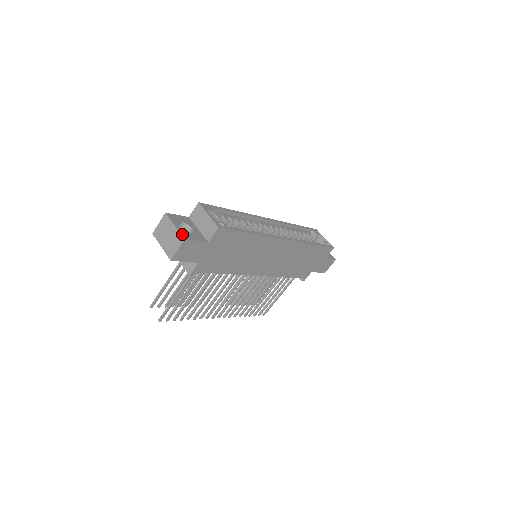
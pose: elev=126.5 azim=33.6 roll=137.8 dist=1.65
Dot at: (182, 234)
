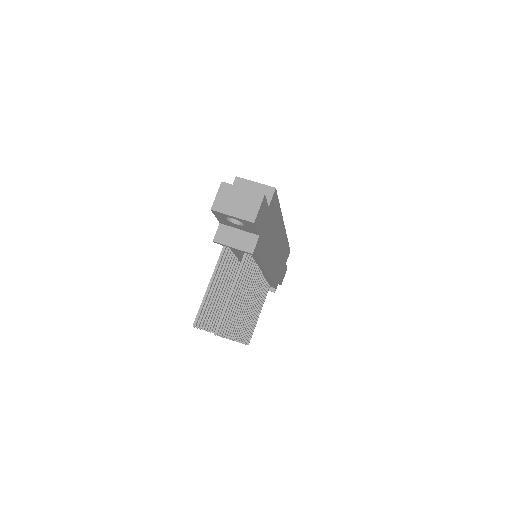
Dot at: (257, 192)
